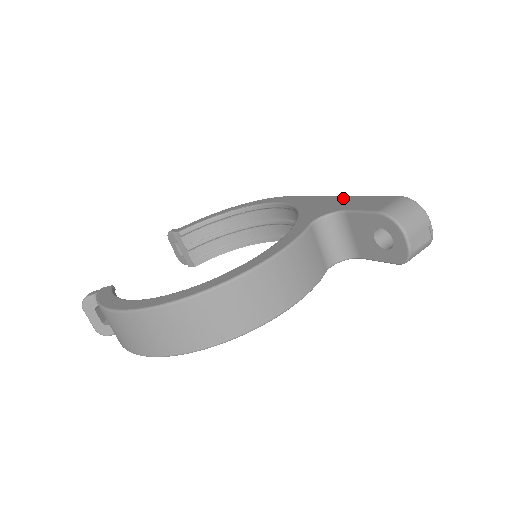
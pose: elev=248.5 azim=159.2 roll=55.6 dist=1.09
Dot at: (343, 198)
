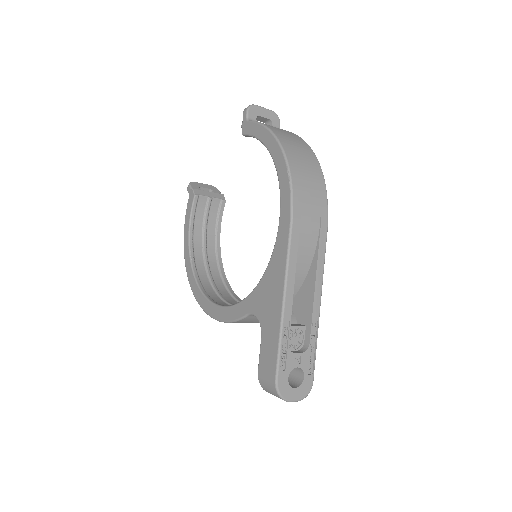
Dot at: (277, 313)
